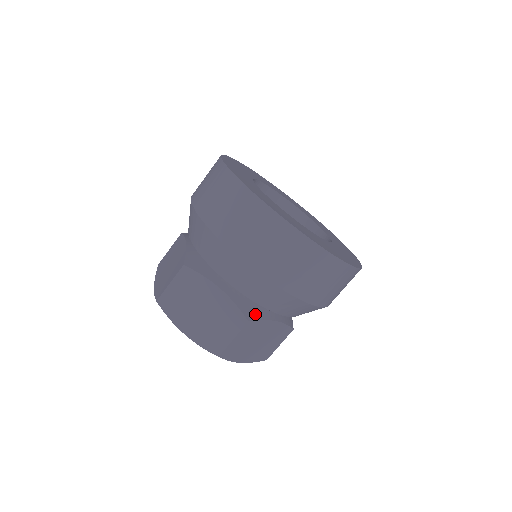
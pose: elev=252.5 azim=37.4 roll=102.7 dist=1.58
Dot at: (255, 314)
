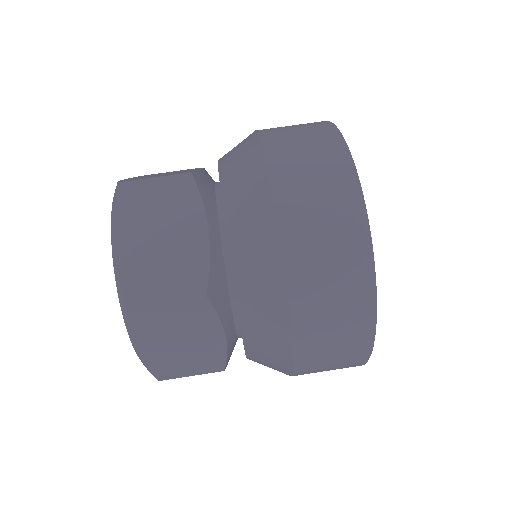
Dot at: (217, 298)
